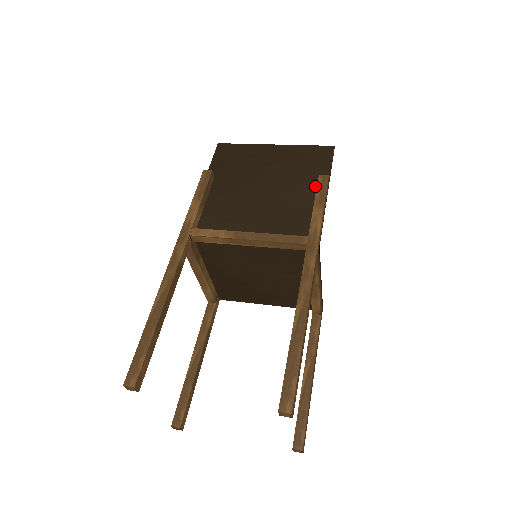
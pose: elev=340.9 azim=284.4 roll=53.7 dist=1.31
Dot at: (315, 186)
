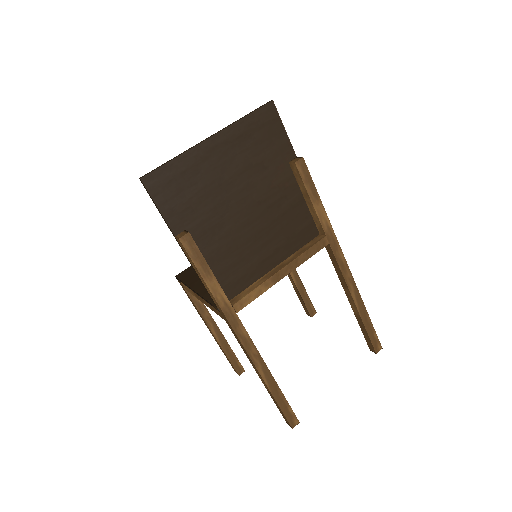
Dot at: (289, 171)
